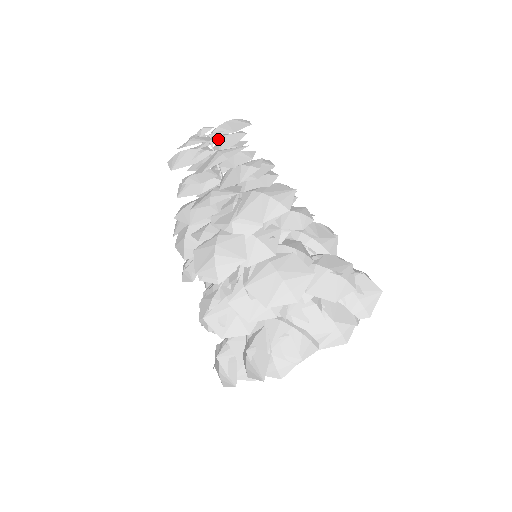
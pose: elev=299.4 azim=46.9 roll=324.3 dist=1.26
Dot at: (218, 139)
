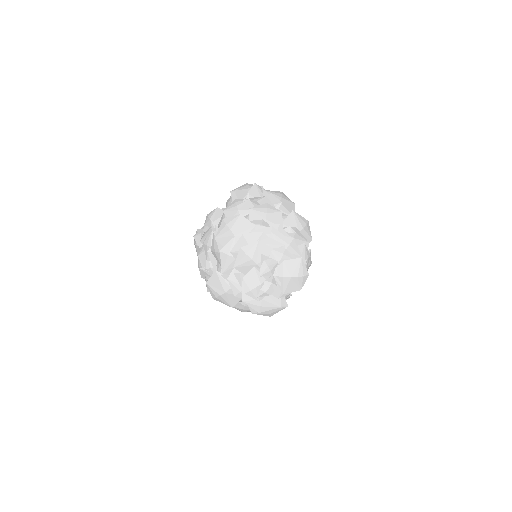
Dot at: occluded
